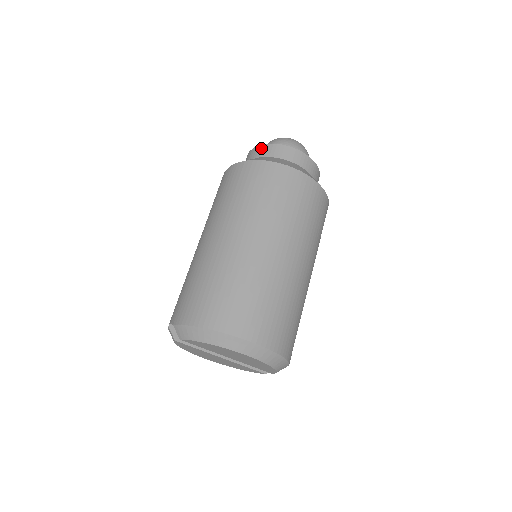
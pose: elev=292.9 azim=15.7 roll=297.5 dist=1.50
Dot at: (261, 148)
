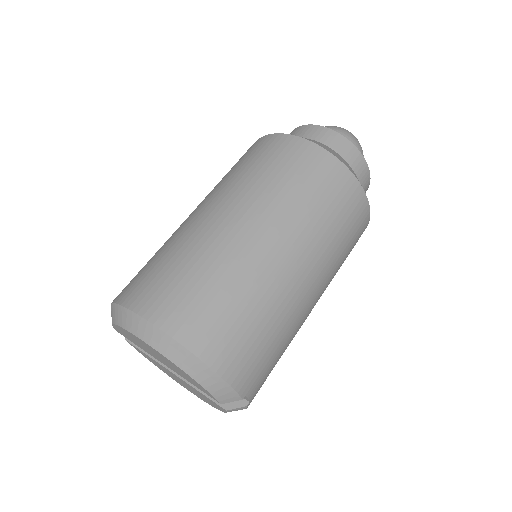
Dot at: occluded
